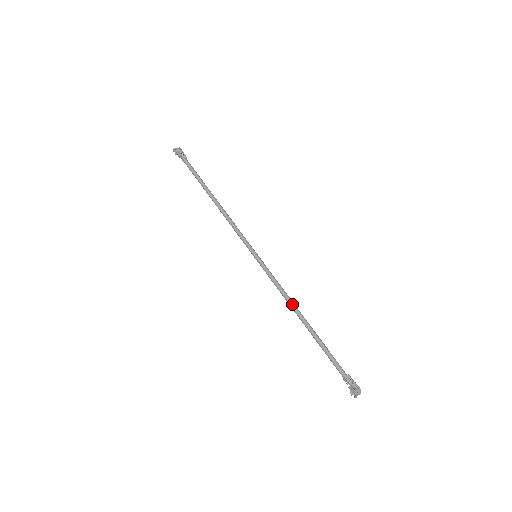
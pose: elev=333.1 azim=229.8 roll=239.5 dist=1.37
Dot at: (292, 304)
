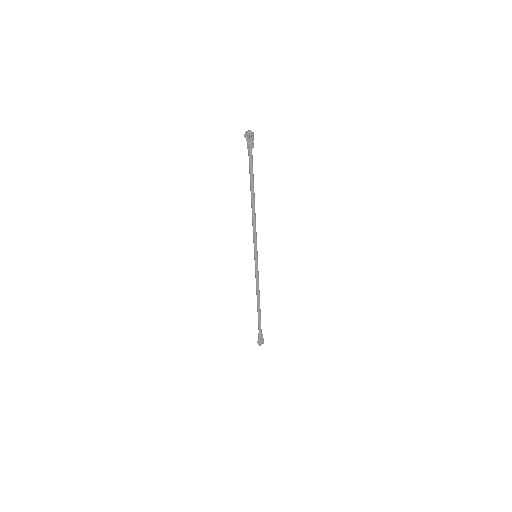
Dot at: (259, 294)
